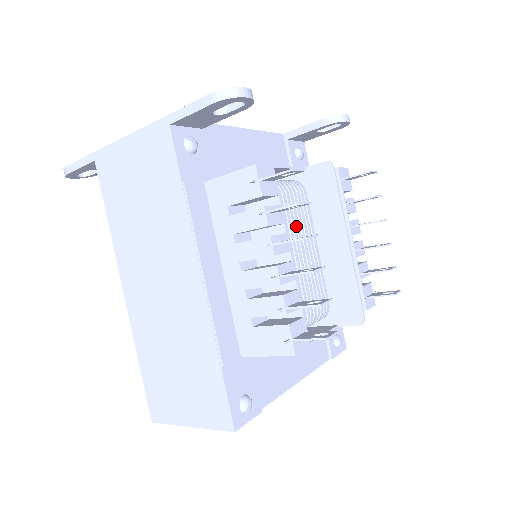
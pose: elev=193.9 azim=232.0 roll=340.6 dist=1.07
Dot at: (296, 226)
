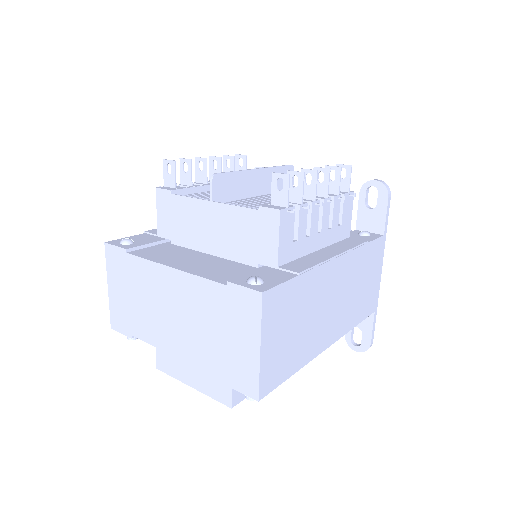
Dot at: occluded
